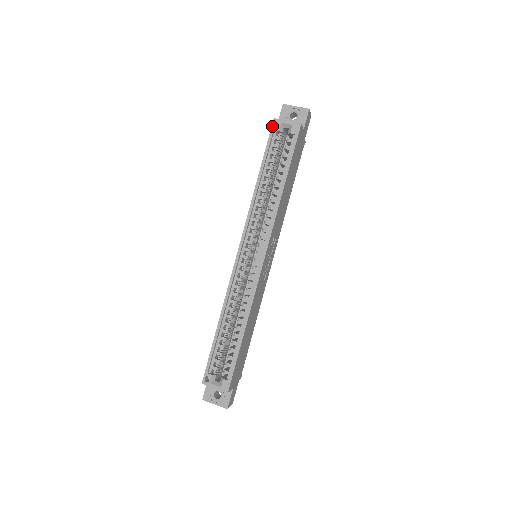
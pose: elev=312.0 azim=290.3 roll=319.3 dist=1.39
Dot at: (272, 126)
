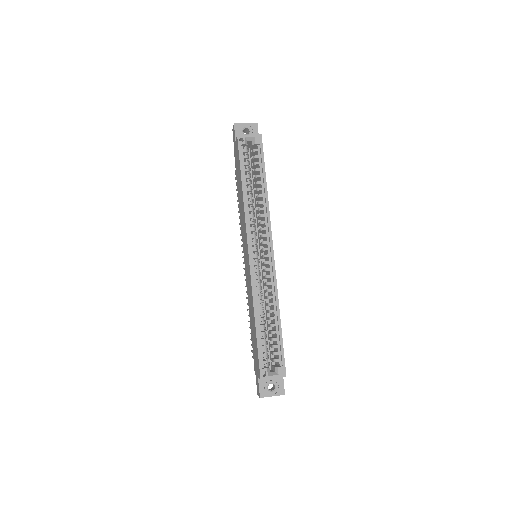
Dot at: (238, 142)
